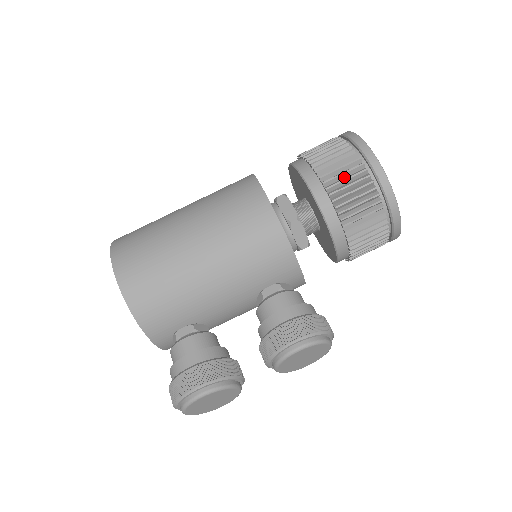
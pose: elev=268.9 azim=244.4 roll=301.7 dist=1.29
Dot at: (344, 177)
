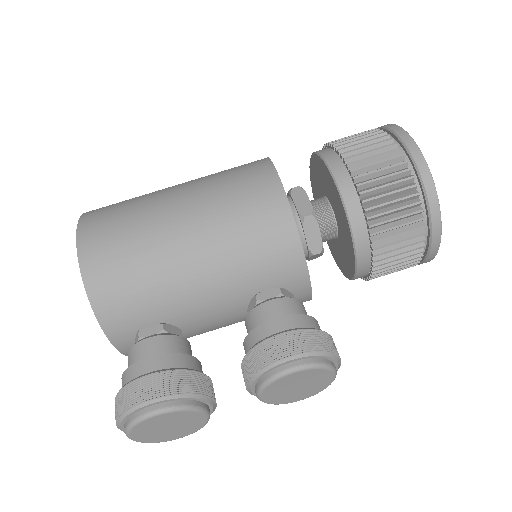
Dot at: (377, 168)
